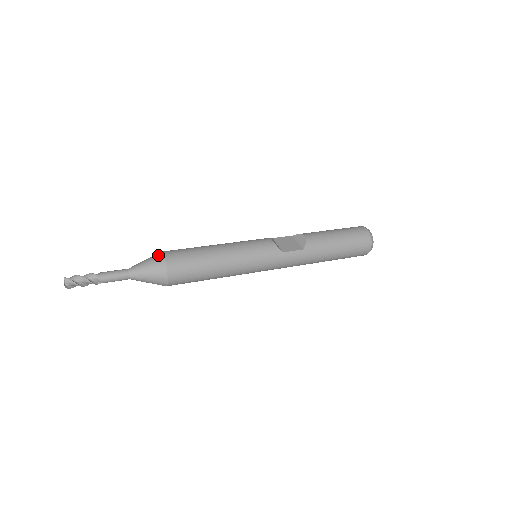
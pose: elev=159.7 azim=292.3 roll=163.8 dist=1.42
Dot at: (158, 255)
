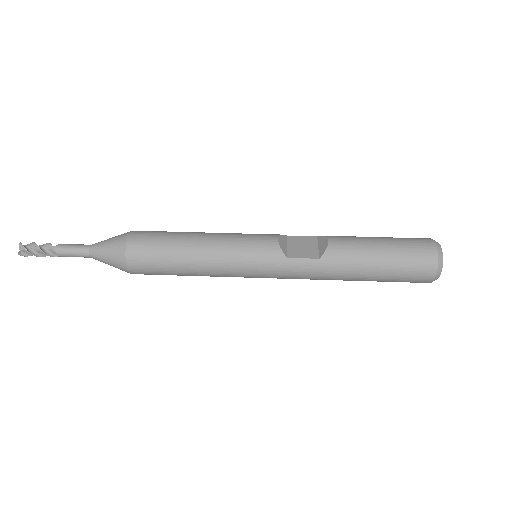
Dot at: (124, 234)
